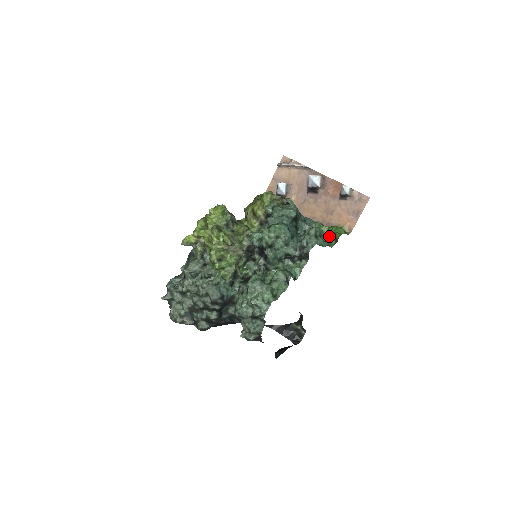
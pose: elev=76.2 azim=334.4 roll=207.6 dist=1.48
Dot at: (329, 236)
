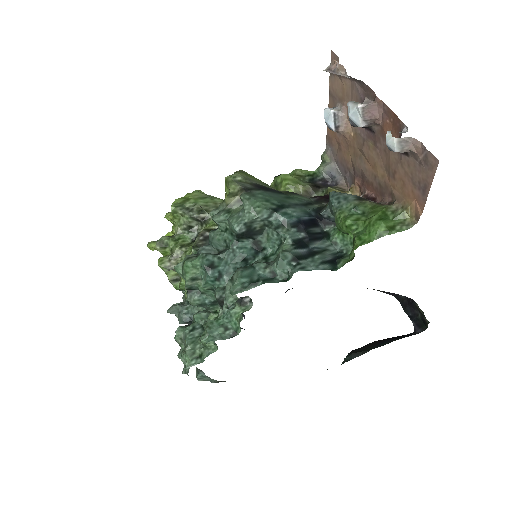
Dot at: (298, 268)
